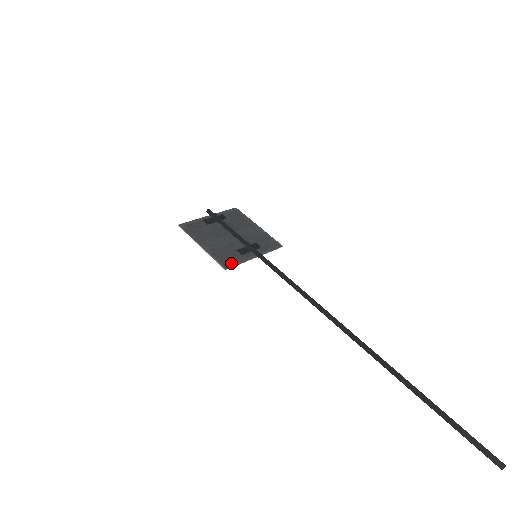
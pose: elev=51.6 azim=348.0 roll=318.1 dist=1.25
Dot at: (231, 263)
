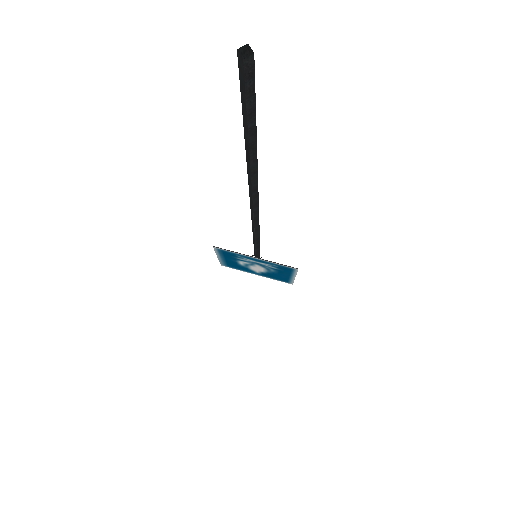
Dot at: (225, 250)
